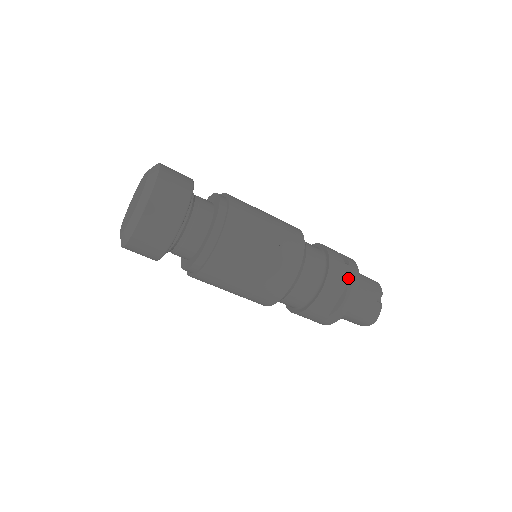
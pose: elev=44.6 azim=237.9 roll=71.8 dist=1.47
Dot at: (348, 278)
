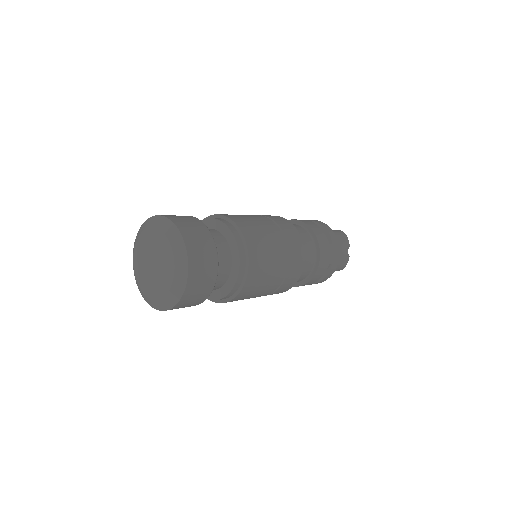
Dot at: (332, 257)
